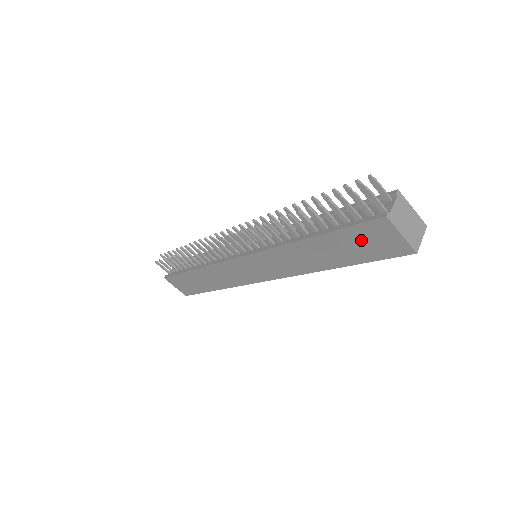
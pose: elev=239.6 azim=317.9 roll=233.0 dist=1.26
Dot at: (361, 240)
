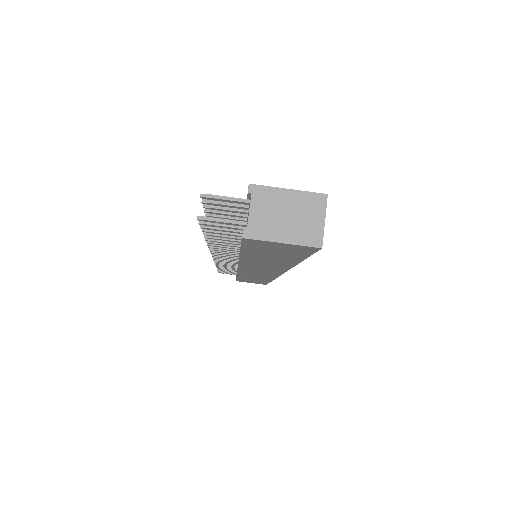
Dot at: (268, 251)
